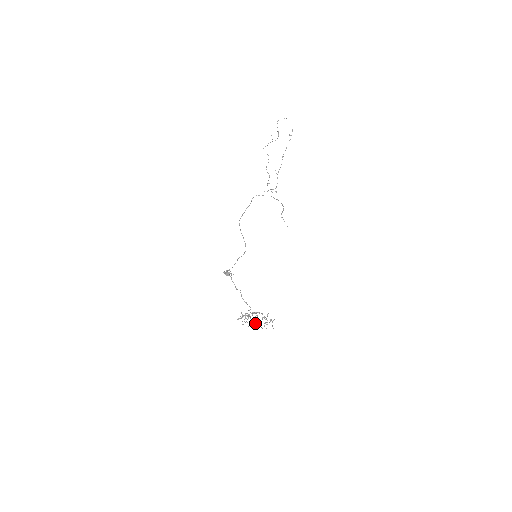
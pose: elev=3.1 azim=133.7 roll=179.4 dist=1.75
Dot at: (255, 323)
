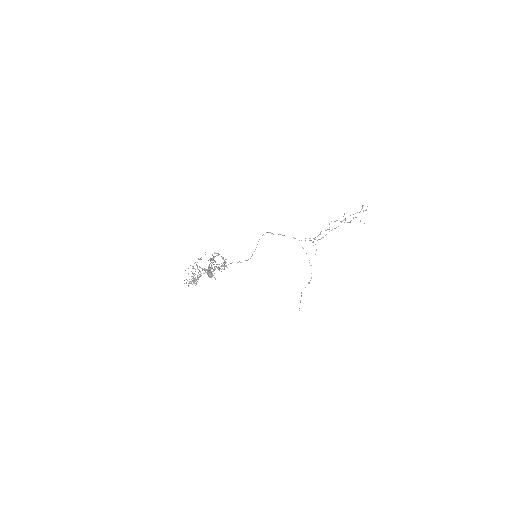
Dot at: occluded
